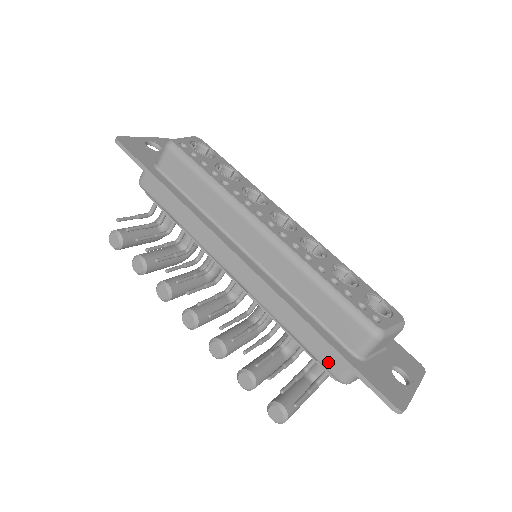
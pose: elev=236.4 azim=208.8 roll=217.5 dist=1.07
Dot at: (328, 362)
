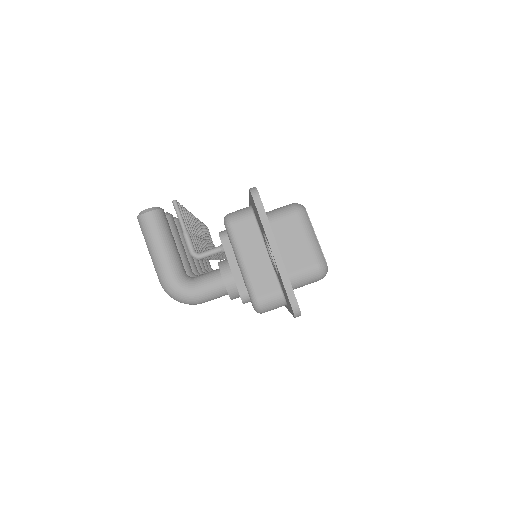
Dot at: occluded
